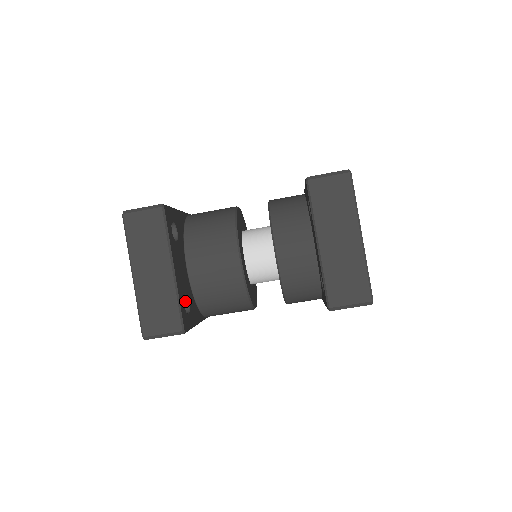
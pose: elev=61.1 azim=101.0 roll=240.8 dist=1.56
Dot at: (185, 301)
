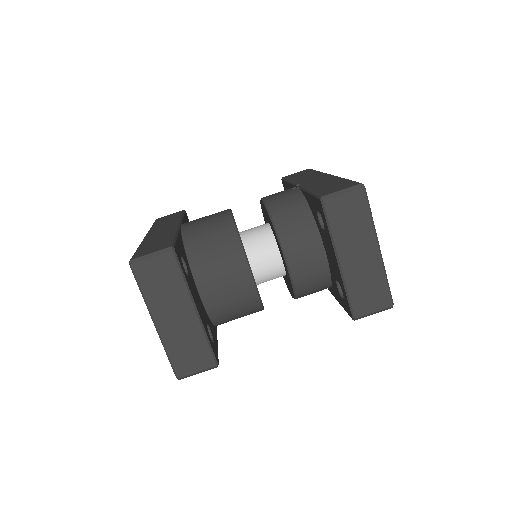
Dot at: occluded
